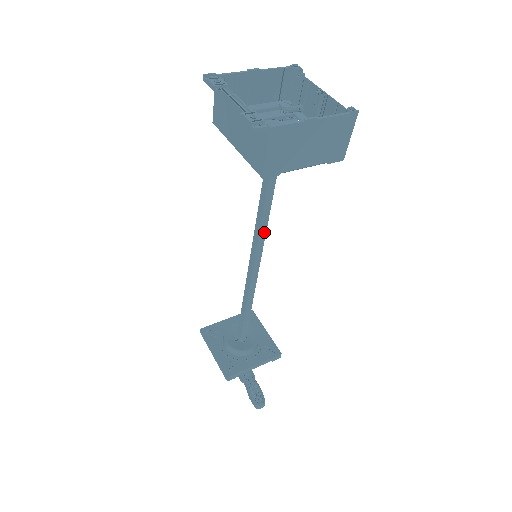
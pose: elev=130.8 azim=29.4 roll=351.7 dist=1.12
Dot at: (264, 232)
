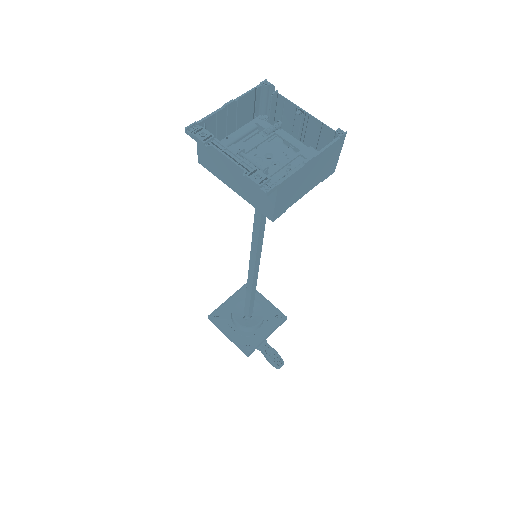
Dot at: (262, 237)
